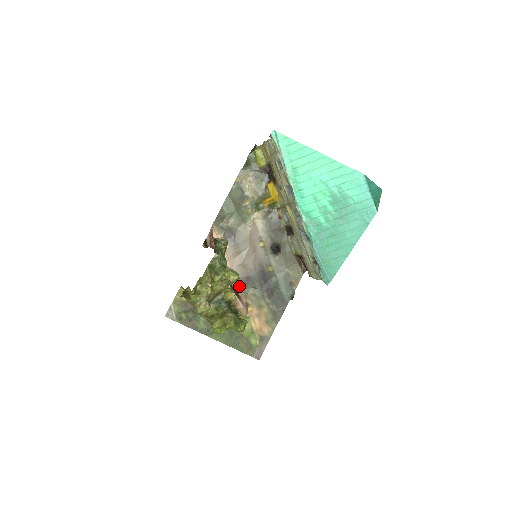
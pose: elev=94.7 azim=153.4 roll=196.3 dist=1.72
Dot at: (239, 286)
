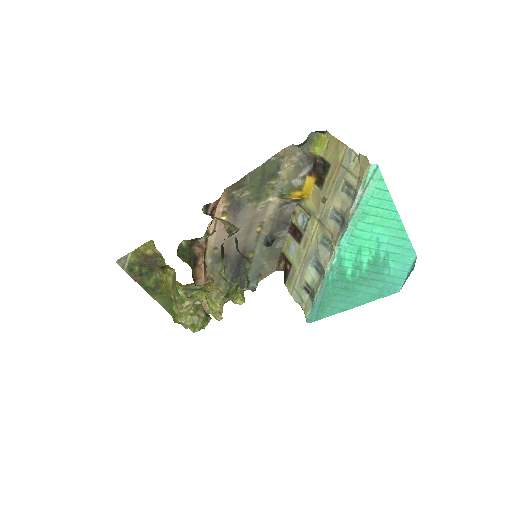
Dot at: (211, 259)
